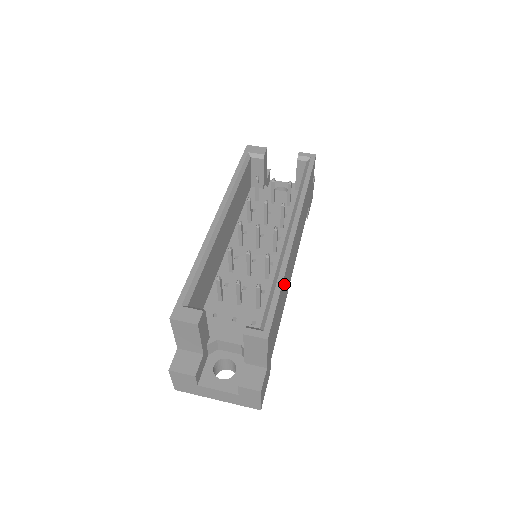
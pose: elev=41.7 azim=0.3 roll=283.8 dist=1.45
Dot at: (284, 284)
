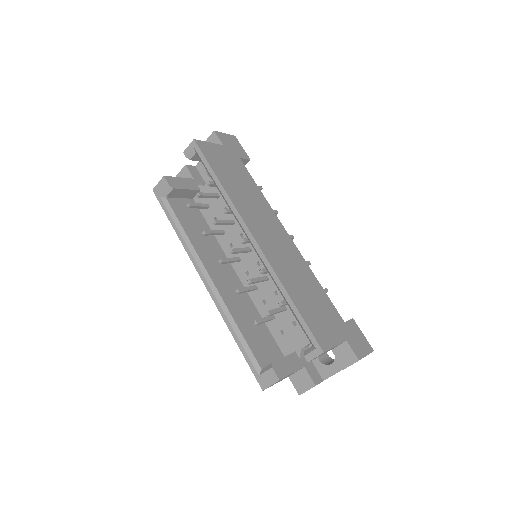
Dot at: (292, 284)
